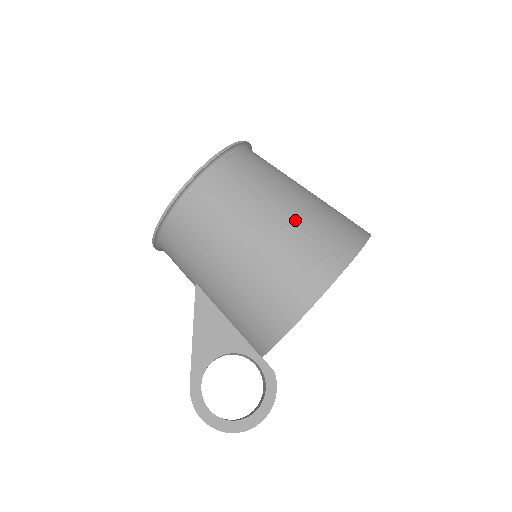
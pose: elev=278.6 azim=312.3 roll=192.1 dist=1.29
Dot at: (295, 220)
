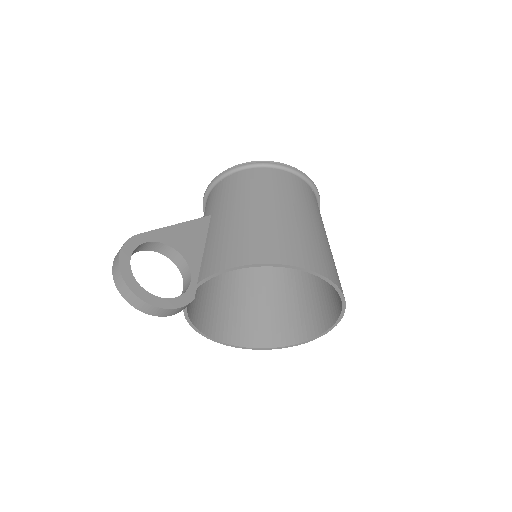
Dot at: (317, 233)
